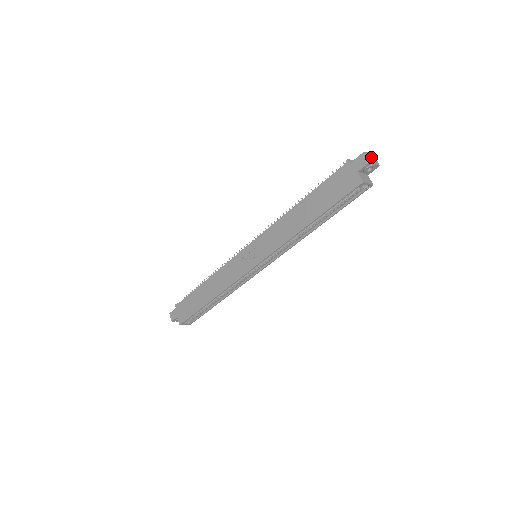
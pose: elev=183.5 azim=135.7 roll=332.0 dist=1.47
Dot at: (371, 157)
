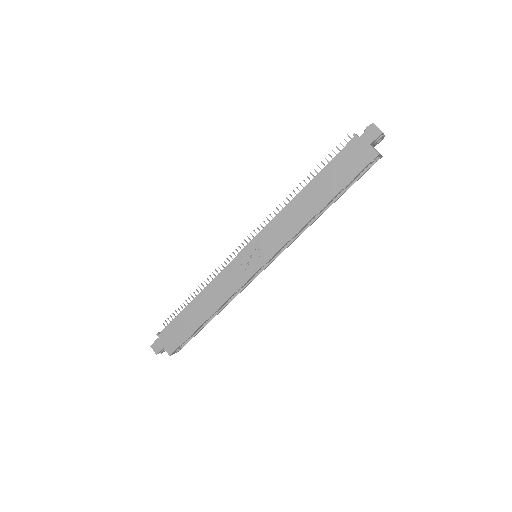
Dot at: occluded
